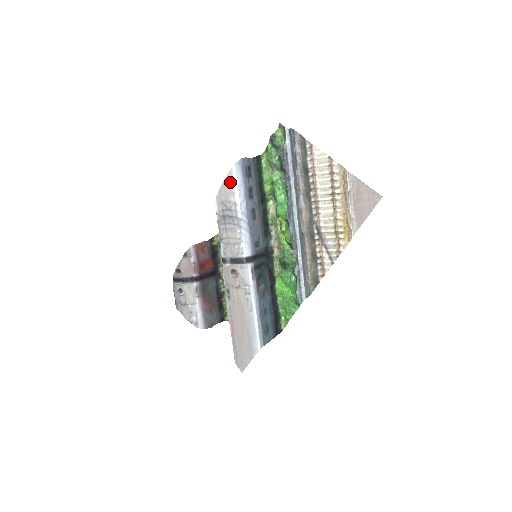
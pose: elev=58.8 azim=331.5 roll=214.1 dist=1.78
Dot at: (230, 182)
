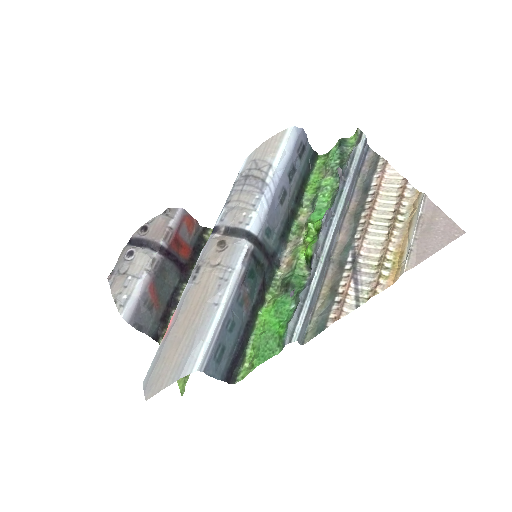
Dot at: (277, 141)
